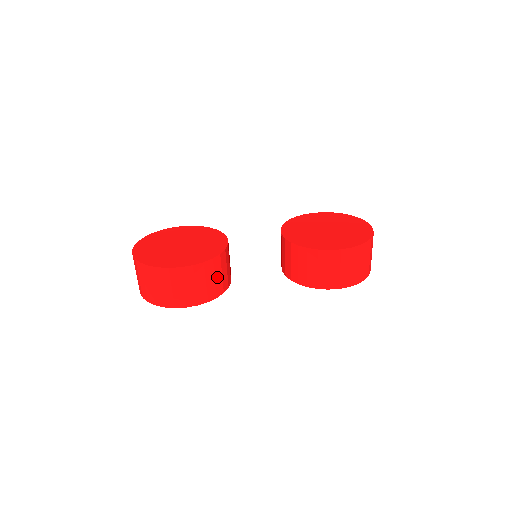
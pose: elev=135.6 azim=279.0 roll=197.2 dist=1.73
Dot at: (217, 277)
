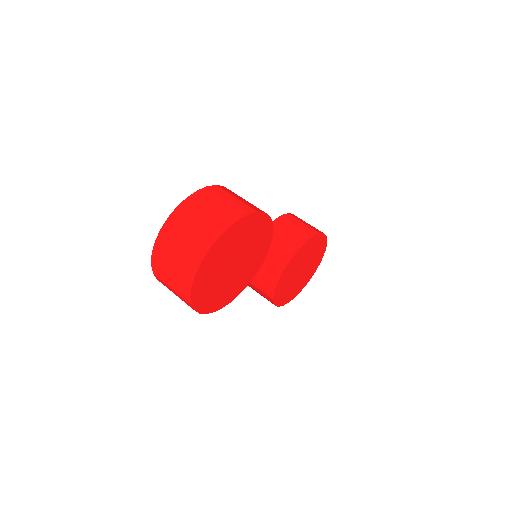
Dot at: occluded
